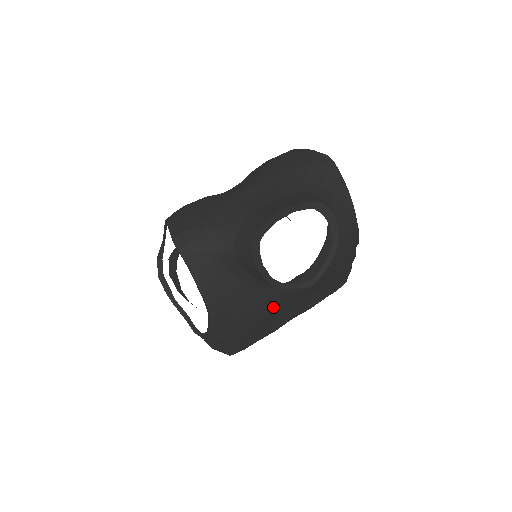
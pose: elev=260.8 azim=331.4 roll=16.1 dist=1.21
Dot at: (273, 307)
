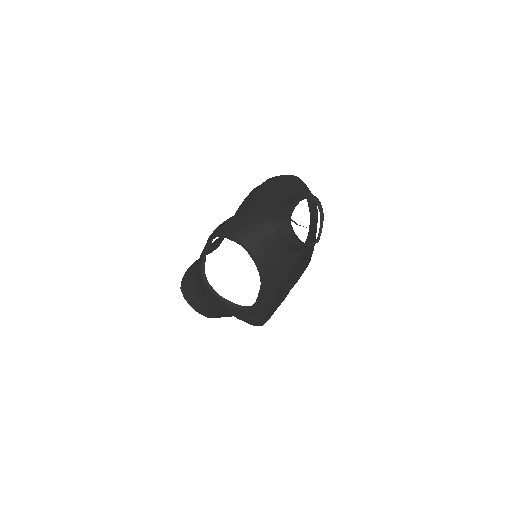
Dot at: (291, 272)
